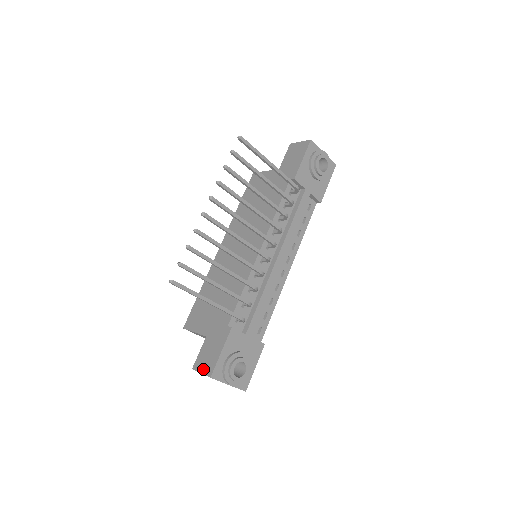
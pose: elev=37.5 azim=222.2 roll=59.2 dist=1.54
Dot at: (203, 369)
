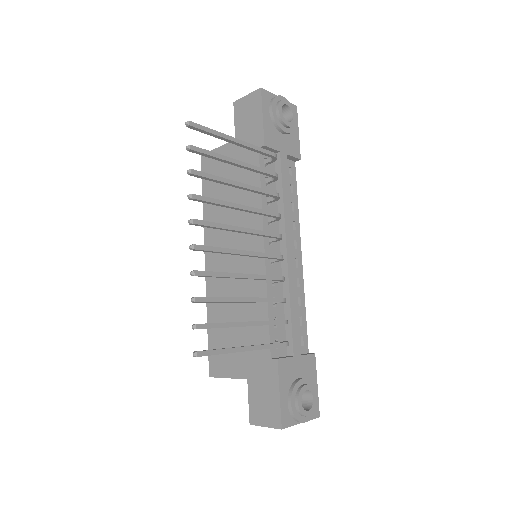
Dot at: (265, 421)
